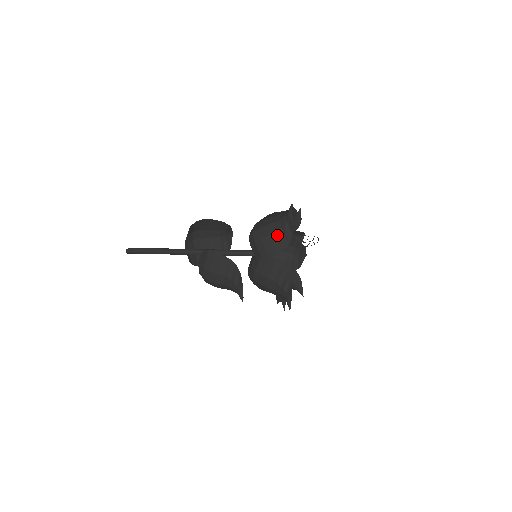
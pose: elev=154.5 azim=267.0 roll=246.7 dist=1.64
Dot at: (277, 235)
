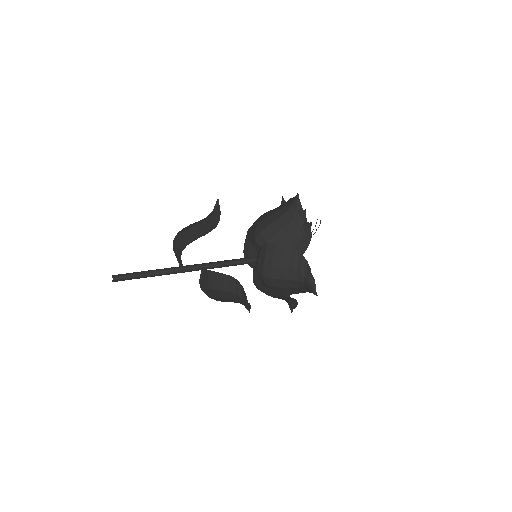
Dot at: (291, 289)
